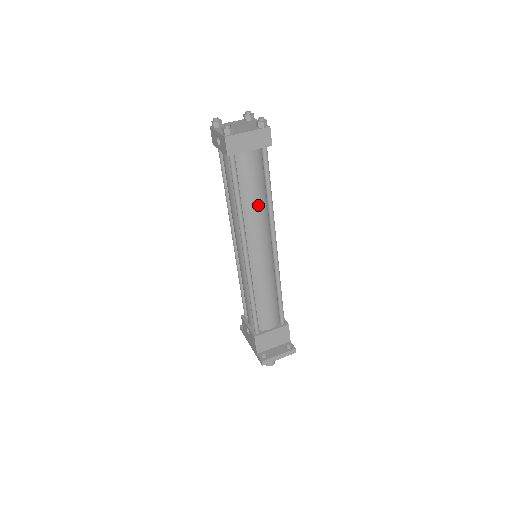
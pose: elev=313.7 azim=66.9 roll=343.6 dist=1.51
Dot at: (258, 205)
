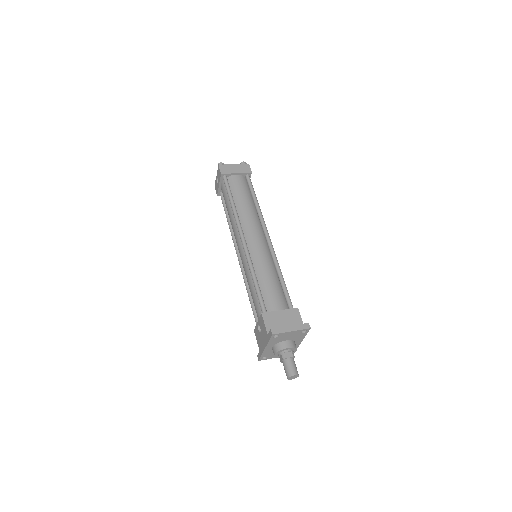
Dot at: (248, 206)
